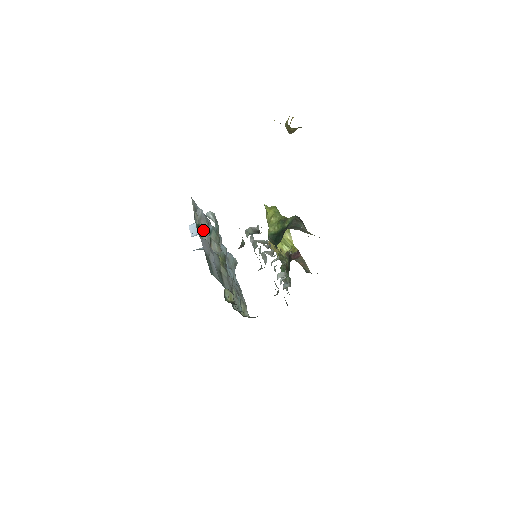
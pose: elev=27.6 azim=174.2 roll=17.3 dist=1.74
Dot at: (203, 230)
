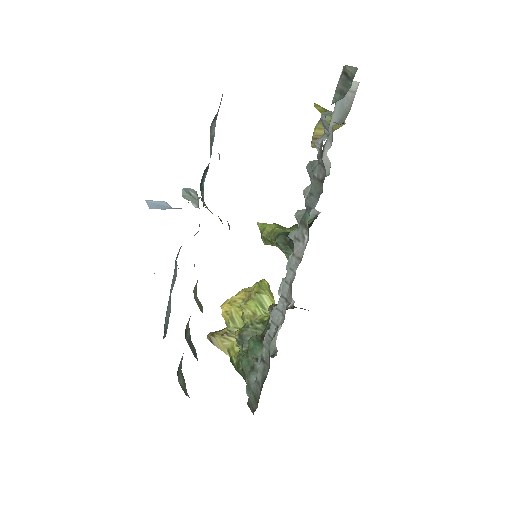
Dot at: occluded
